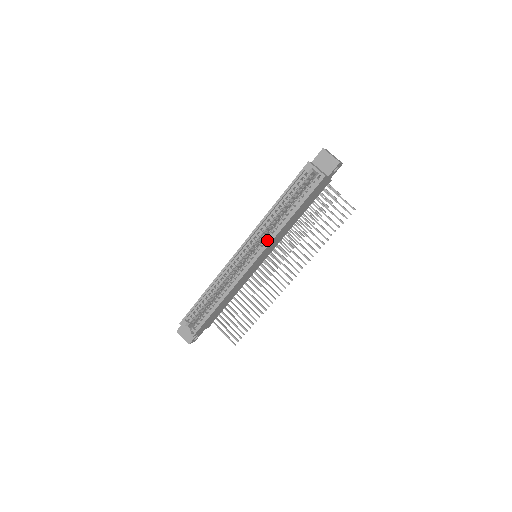
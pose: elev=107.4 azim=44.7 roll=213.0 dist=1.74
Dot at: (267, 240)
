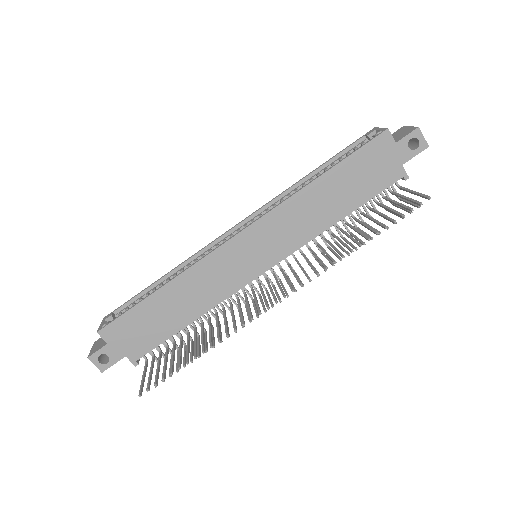
Dot at: occluded
